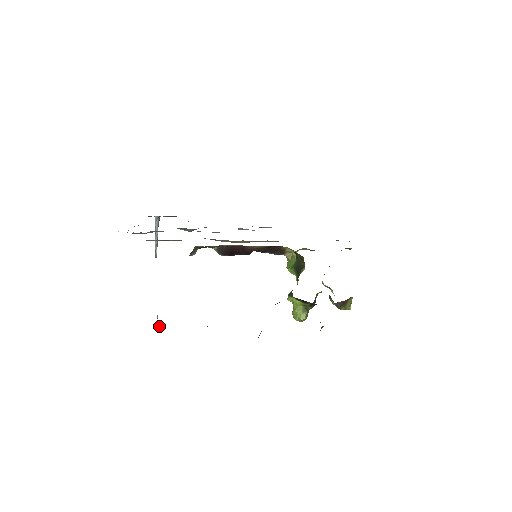
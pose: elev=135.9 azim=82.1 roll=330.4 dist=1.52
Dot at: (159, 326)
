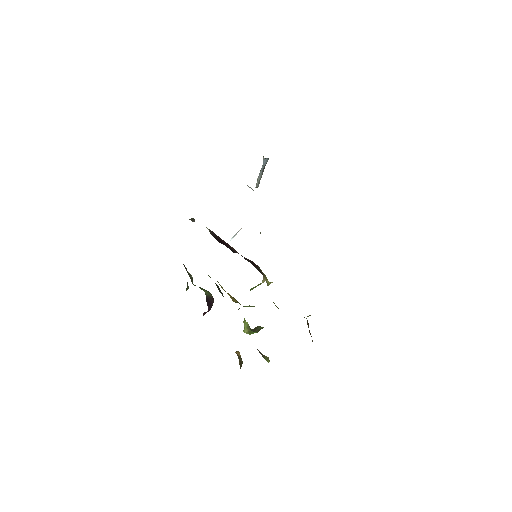
Dot at: (232, 238)
